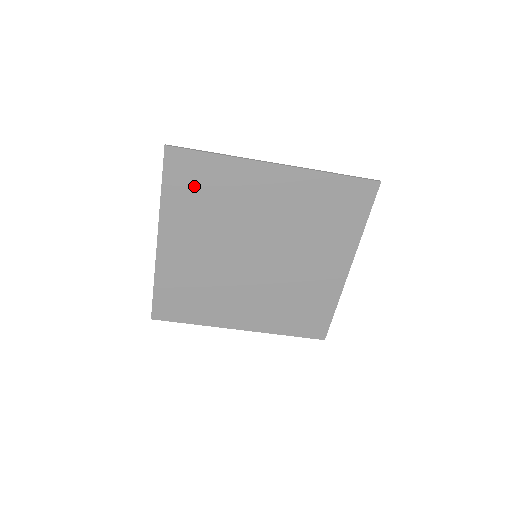
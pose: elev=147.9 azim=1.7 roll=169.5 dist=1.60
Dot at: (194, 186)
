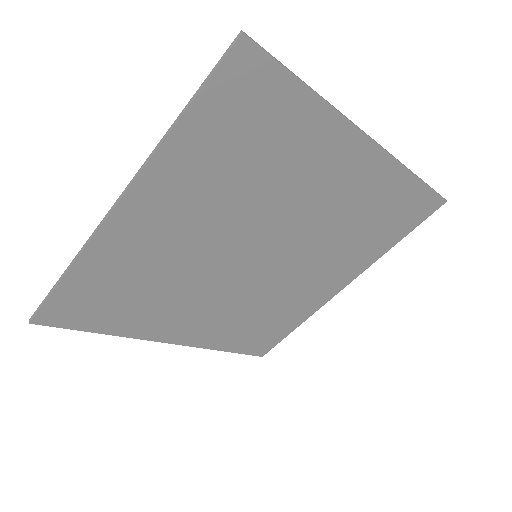
Dot at: (107, 304)
